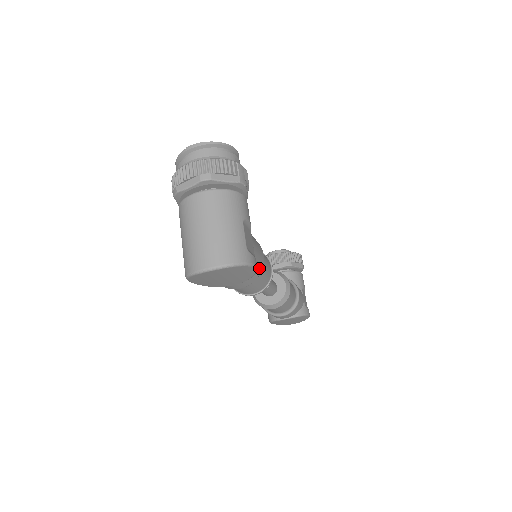
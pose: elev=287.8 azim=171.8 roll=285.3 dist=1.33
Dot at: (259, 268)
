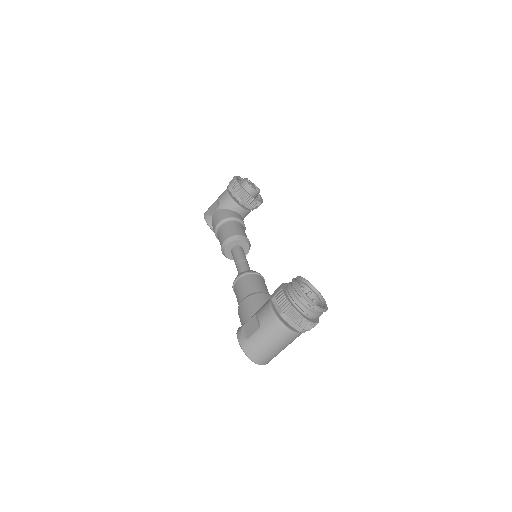
Dot at: occluded
